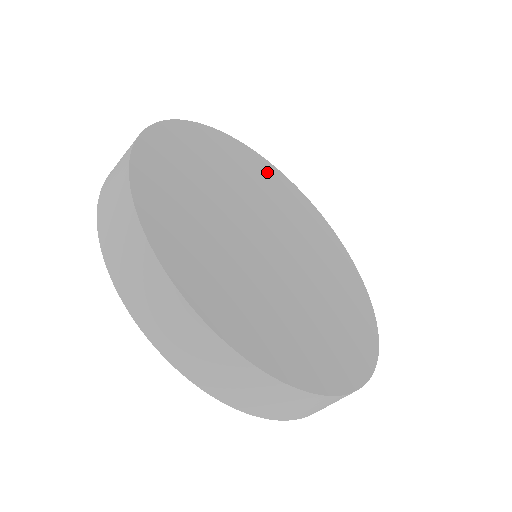
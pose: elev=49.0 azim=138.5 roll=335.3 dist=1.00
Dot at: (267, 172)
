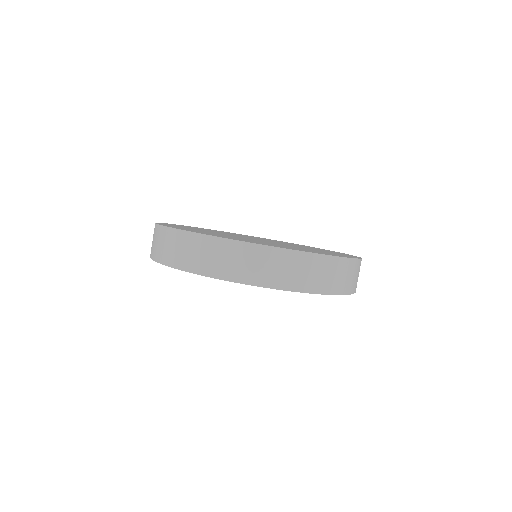
Dot at: occluded
